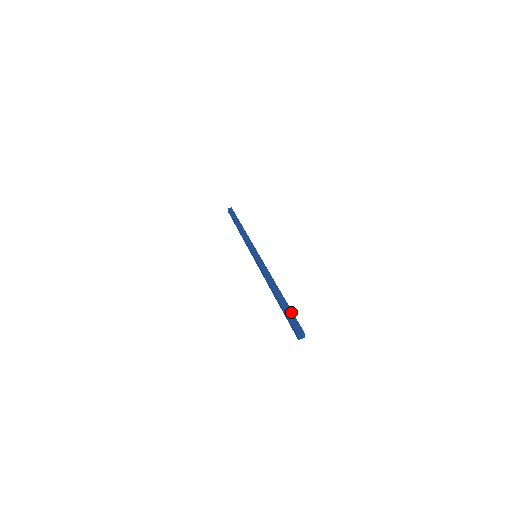
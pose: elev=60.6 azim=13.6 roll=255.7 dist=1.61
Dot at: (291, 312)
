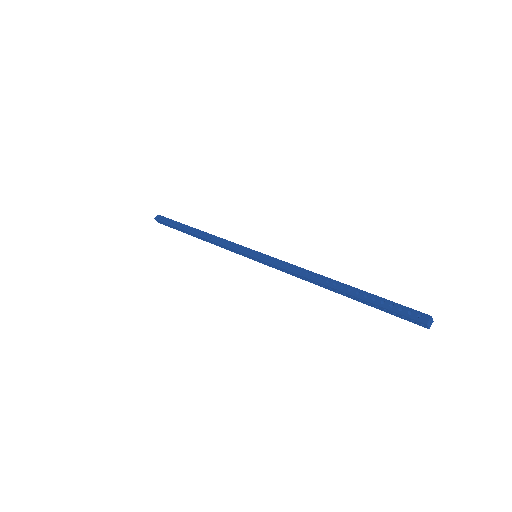
Dot at: occluded
